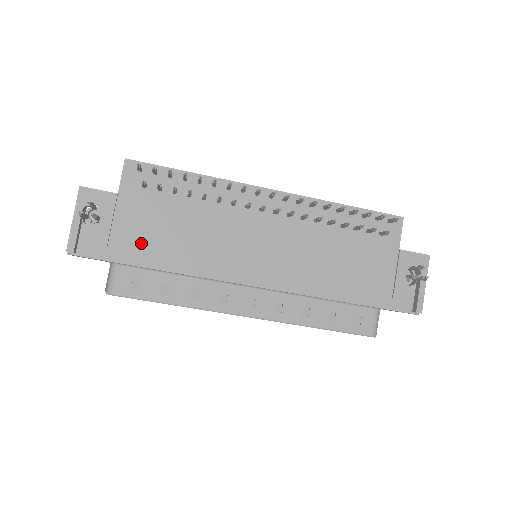
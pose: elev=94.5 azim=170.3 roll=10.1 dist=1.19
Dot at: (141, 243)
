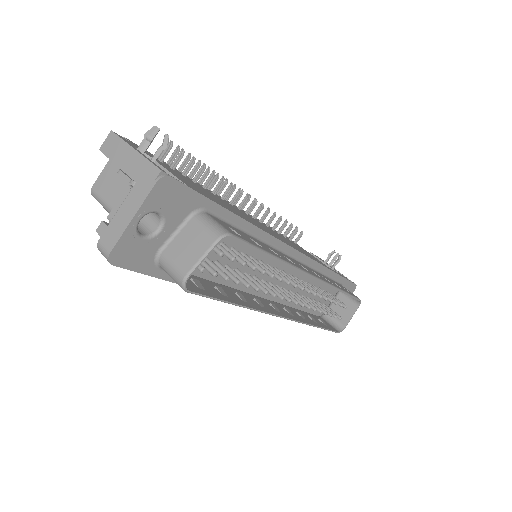
Dot at: occluded
